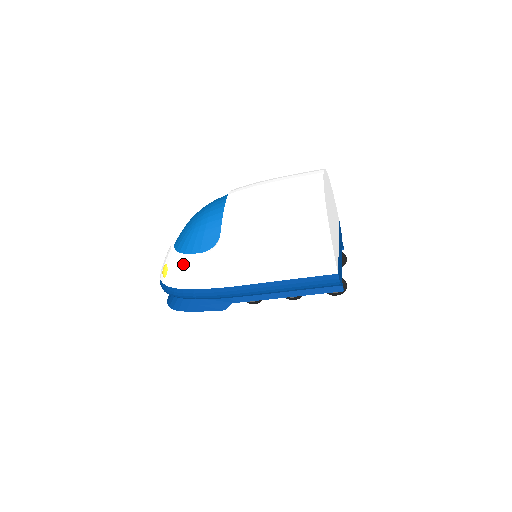
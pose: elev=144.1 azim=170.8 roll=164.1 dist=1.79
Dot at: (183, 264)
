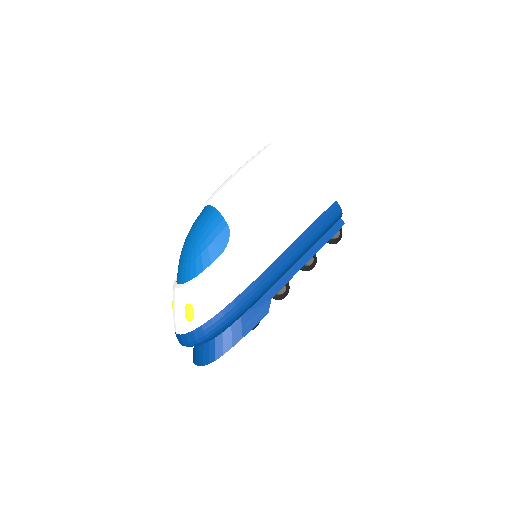
Dot at: (209, 280)
